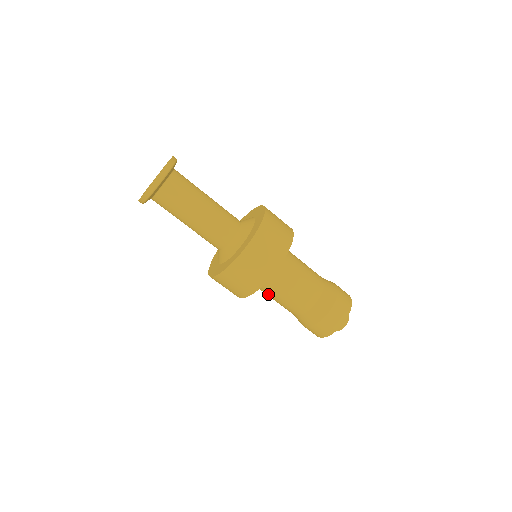
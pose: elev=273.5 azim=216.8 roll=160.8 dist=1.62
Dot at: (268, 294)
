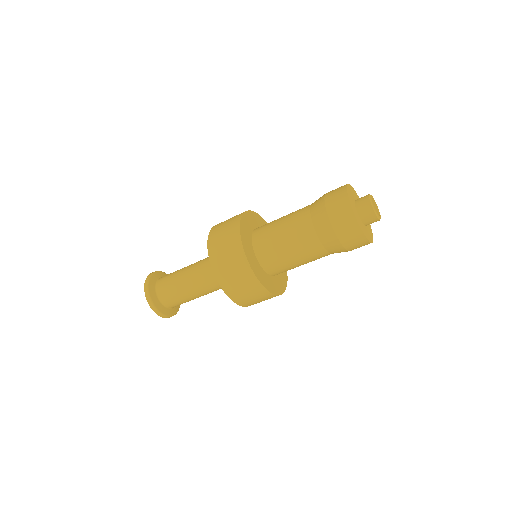
Dot at: (279, 255)
